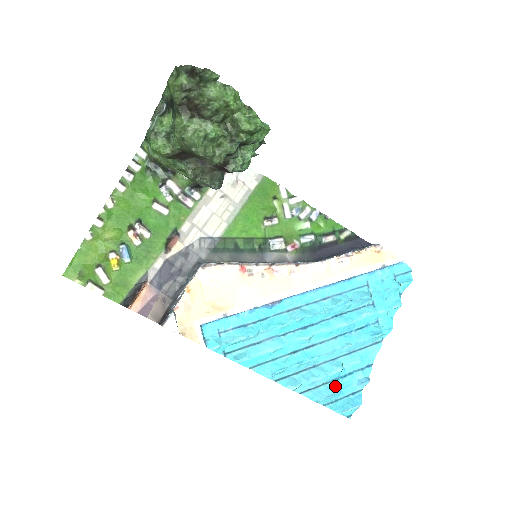
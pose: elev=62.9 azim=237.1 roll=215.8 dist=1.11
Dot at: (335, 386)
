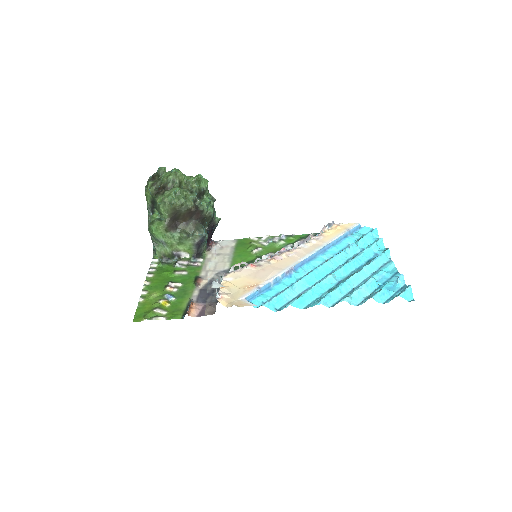
Dot at: (380, 289)
